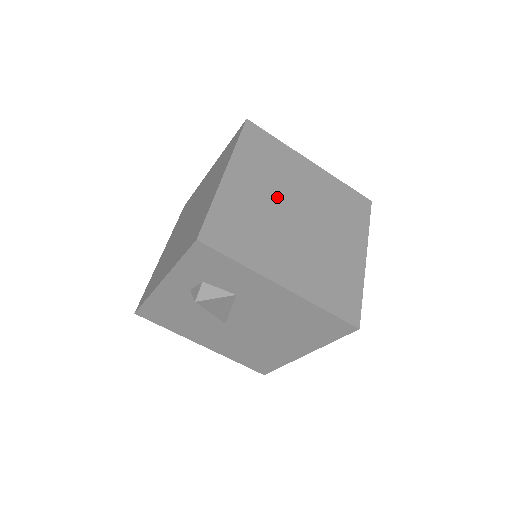
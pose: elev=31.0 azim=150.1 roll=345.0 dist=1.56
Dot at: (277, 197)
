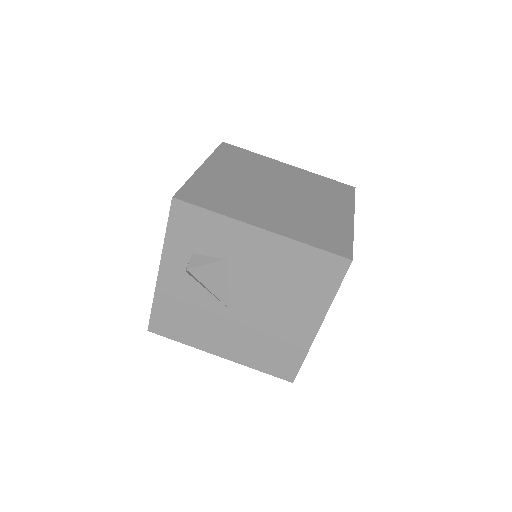
Dot at: (253, 180)
